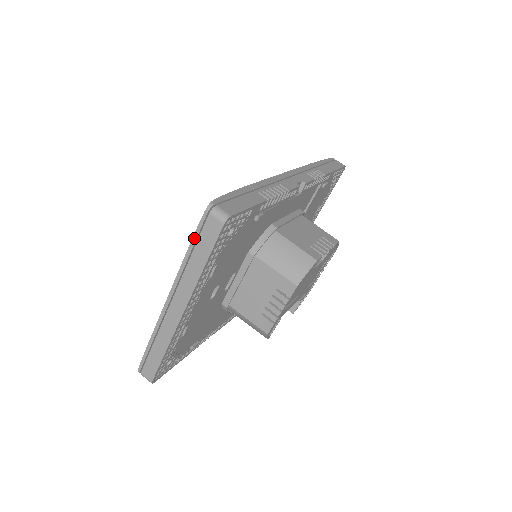
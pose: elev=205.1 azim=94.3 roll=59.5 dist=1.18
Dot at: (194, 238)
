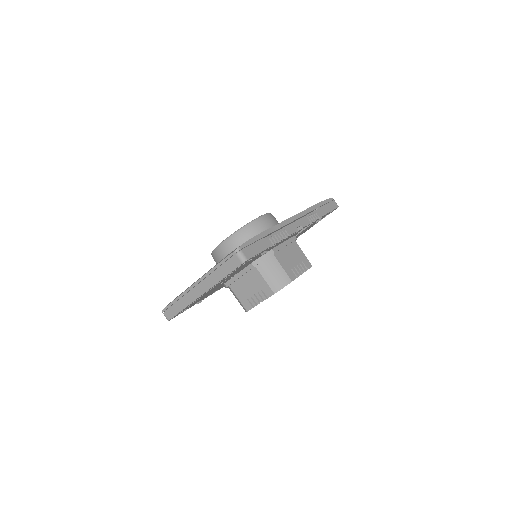
Dot at: (223, 261)
